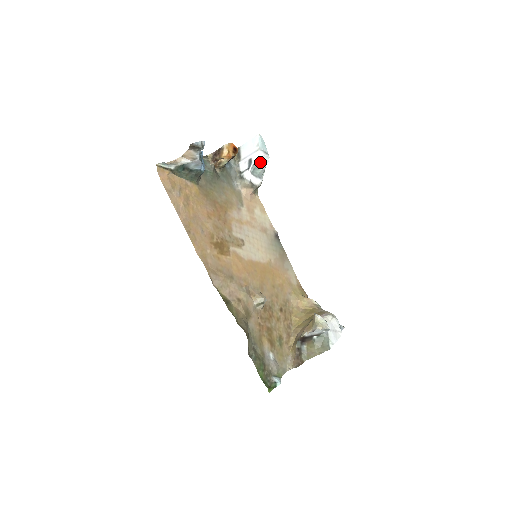
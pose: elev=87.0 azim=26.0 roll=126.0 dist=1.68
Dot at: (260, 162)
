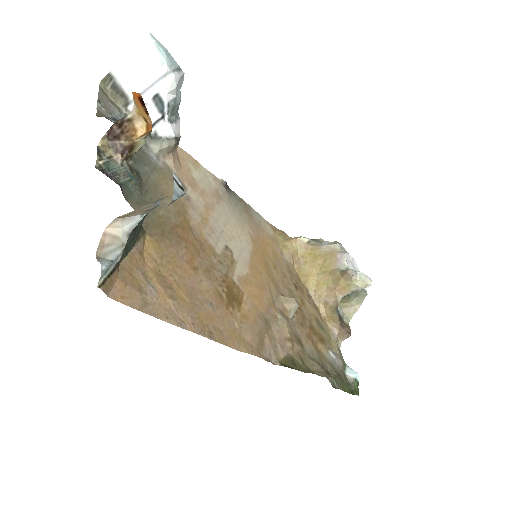
Dot at: (175, 93)
